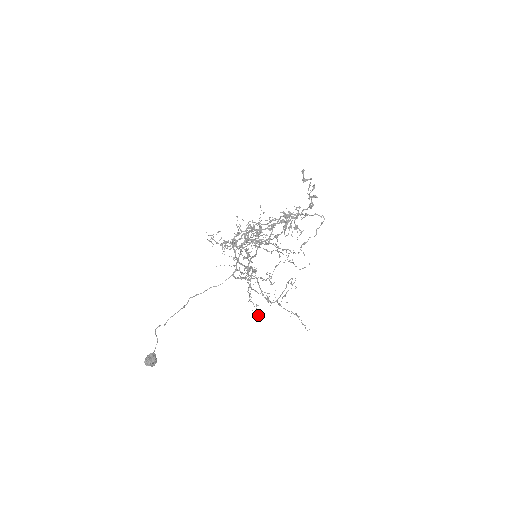
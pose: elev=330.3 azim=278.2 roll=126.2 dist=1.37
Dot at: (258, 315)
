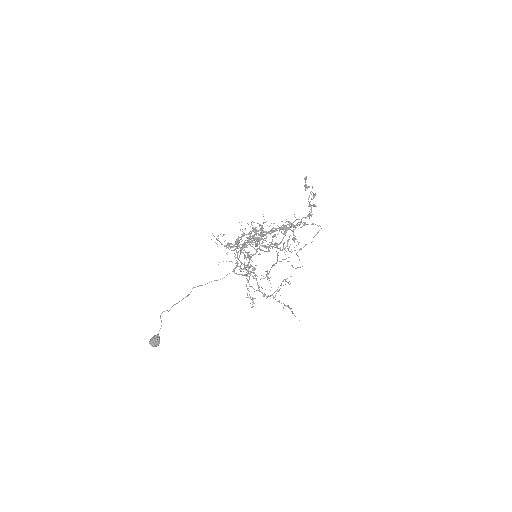
Dot at: occluded
